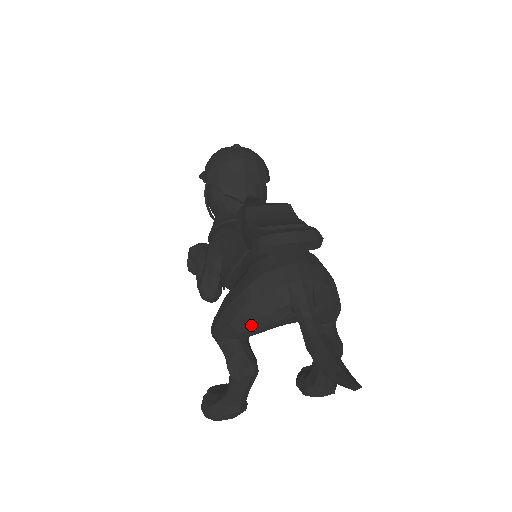
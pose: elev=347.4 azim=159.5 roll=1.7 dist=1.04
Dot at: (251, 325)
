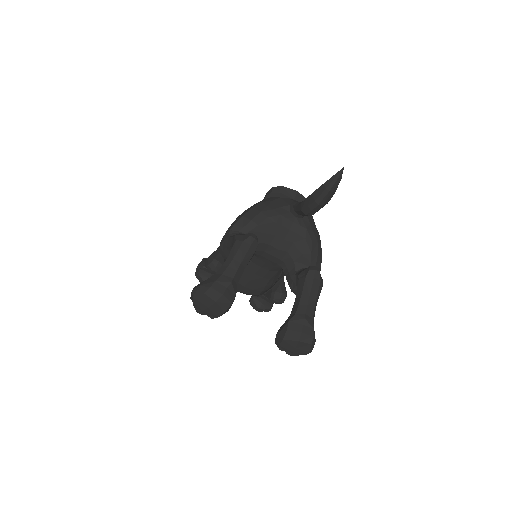
Dot at: (260, 214)
